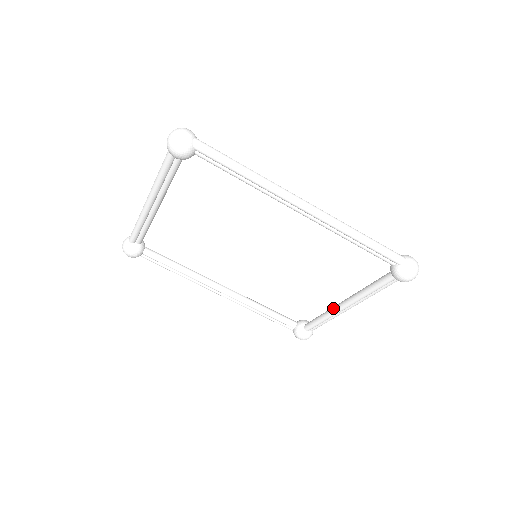
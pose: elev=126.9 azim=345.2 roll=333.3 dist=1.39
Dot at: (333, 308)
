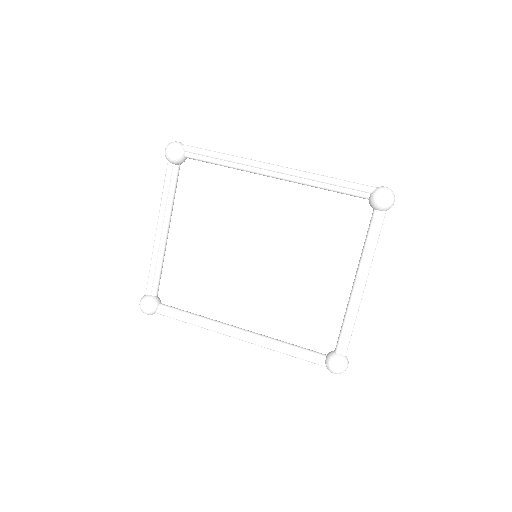
Dot at: (349, 298)
